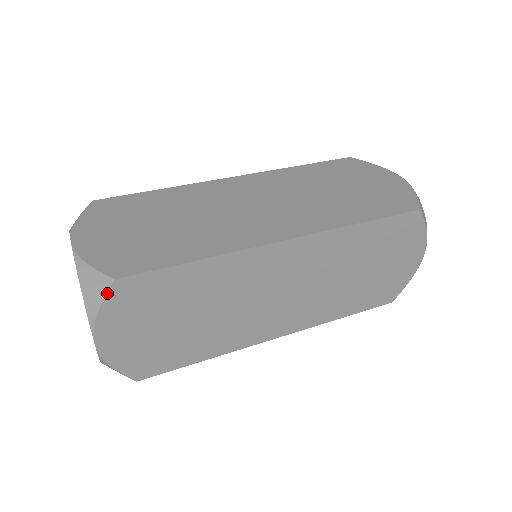
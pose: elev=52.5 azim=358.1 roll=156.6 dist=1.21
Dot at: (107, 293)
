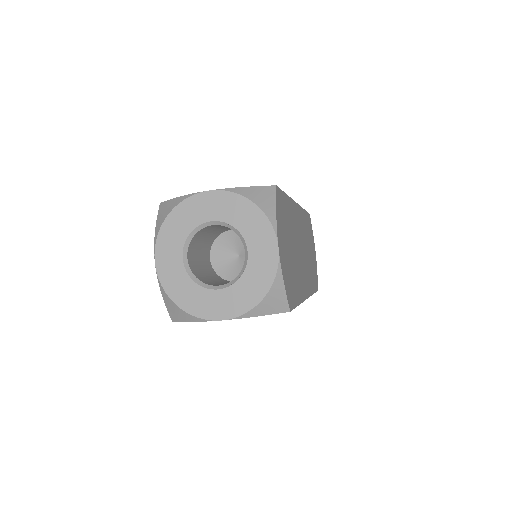
Dot at: (276, 196)
